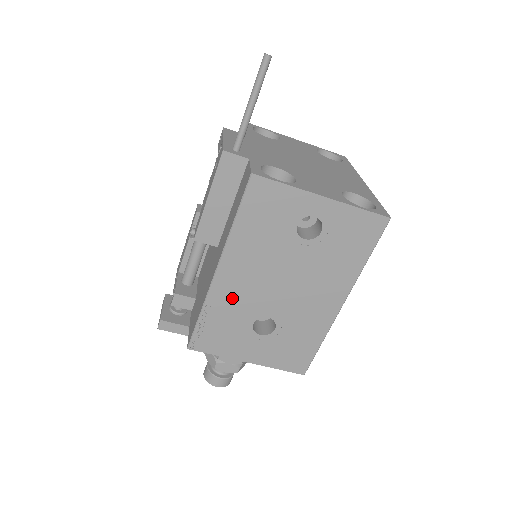
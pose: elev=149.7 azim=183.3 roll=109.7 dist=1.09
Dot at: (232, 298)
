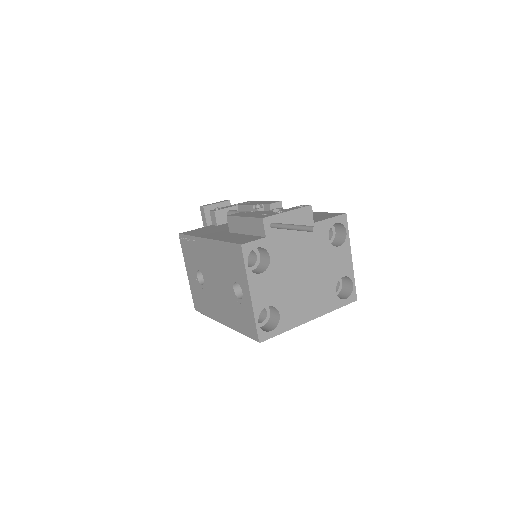
Dot at: (201, 253)
